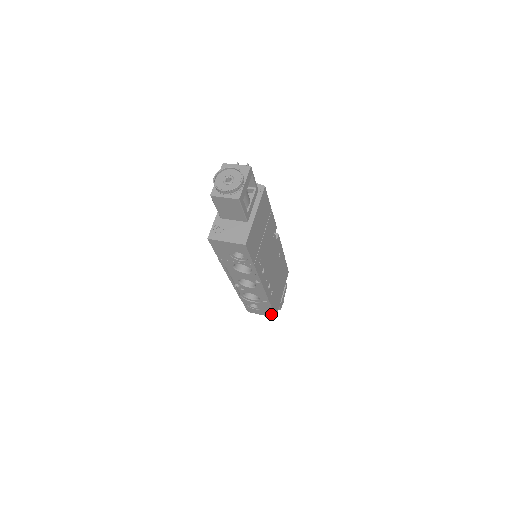
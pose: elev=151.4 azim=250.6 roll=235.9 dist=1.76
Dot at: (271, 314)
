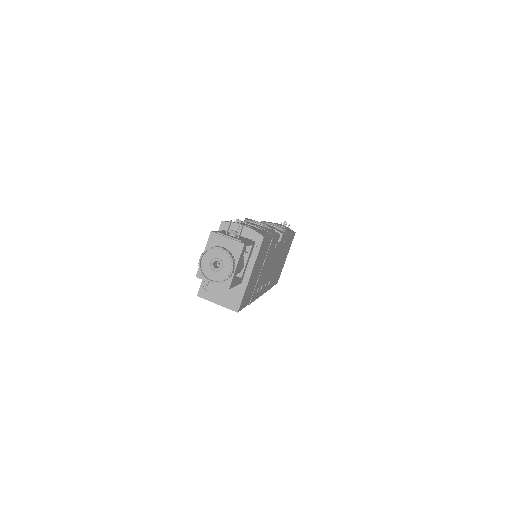
Dot at: occluded
